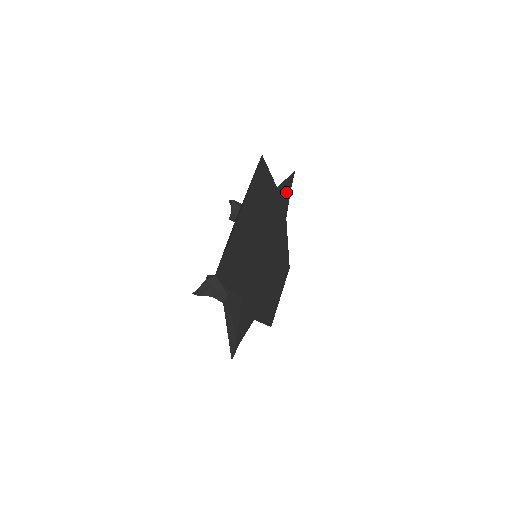
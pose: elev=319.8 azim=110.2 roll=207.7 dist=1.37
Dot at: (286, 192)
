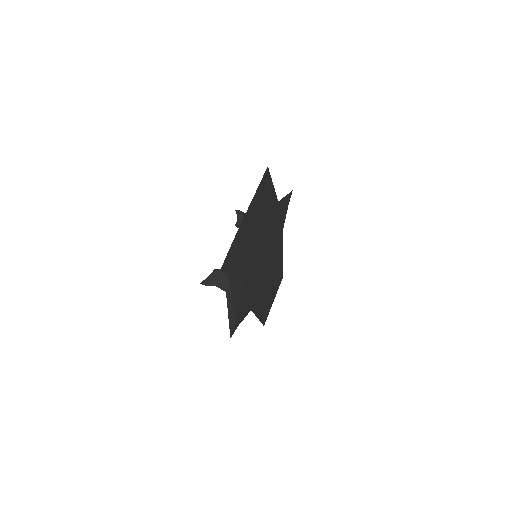
Dot at: (284, 206)
